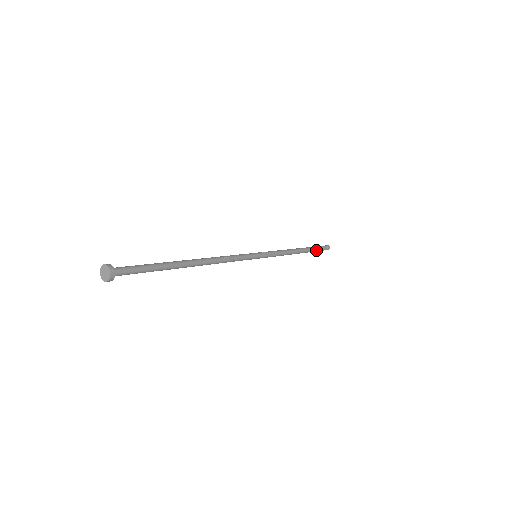
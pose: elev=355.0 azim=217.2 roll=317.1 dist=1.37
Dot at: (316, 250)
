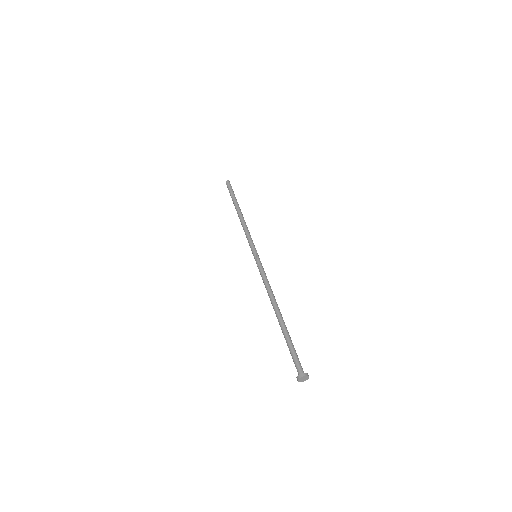
Dot at: occluded
